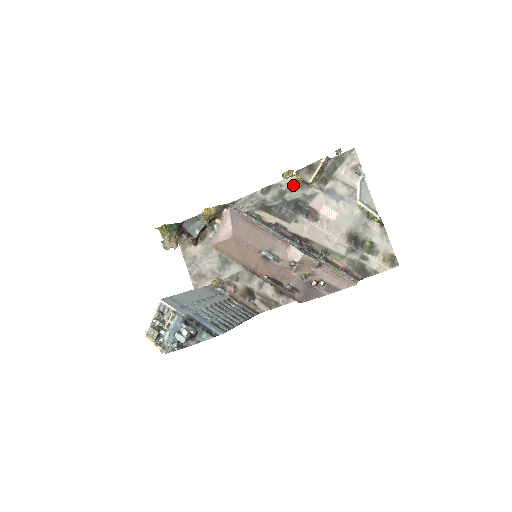
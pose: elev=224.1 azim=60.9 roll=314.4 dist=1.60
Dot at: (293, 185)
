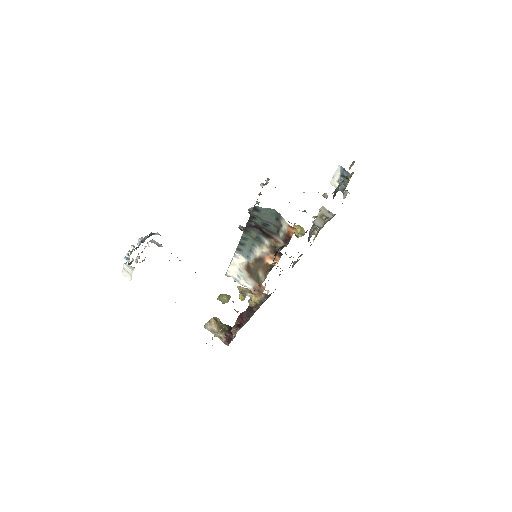
Dot at: occluded
